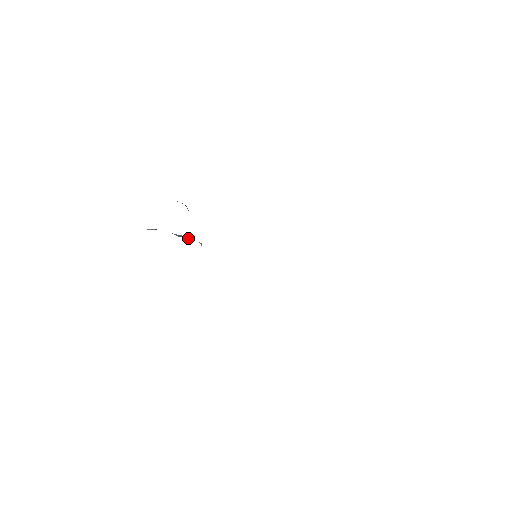
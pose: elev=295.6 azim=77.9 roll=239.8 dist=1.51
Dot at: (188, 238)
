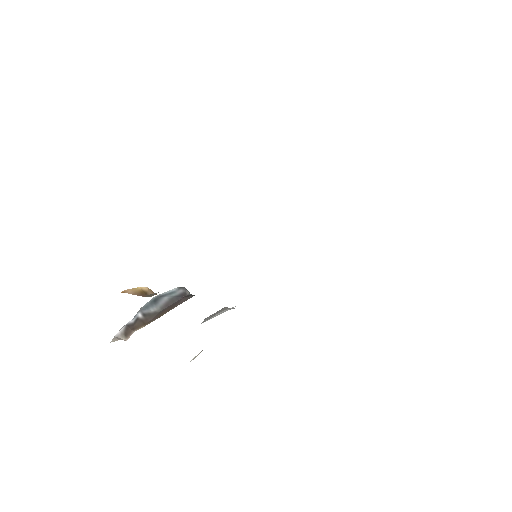
Dot at: (169, 303)
